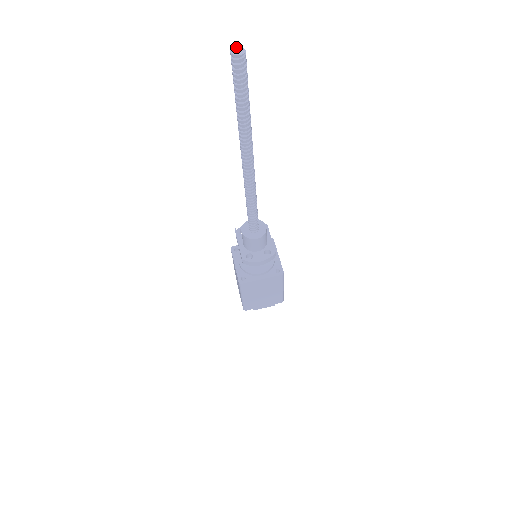
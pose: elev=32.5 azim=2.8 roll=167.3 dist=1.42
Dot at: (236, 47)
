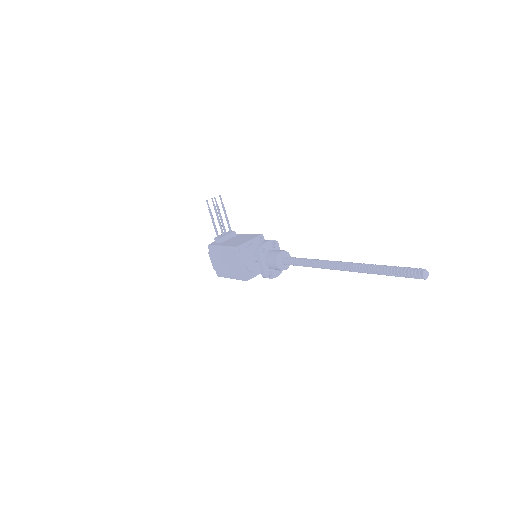
Dot at: (425, 271)
